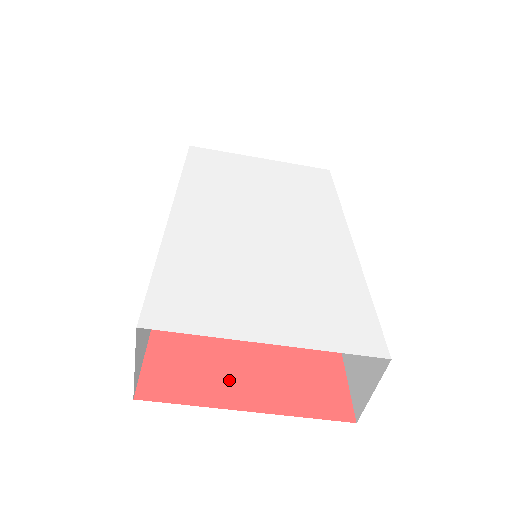
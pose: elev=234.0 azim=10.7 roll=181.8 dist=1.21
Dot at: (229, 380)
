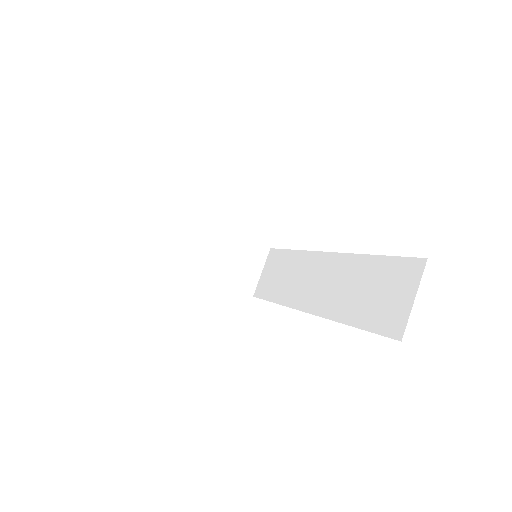
Dot at: occluded
